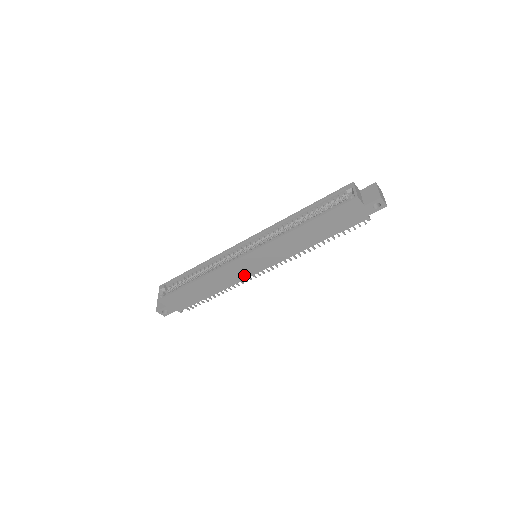
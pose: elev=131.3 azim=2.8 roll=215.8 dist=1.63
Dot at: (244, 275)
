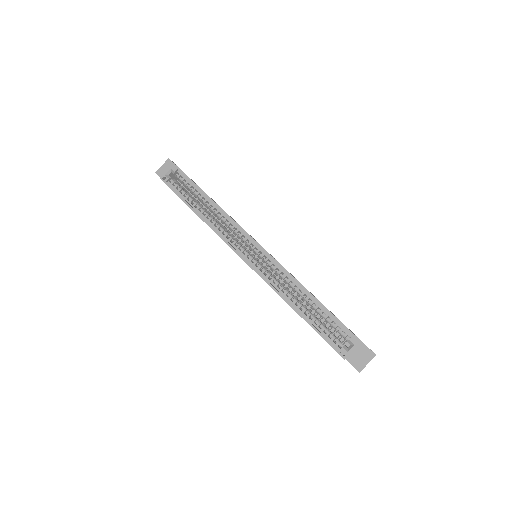
Dot at: occluded
